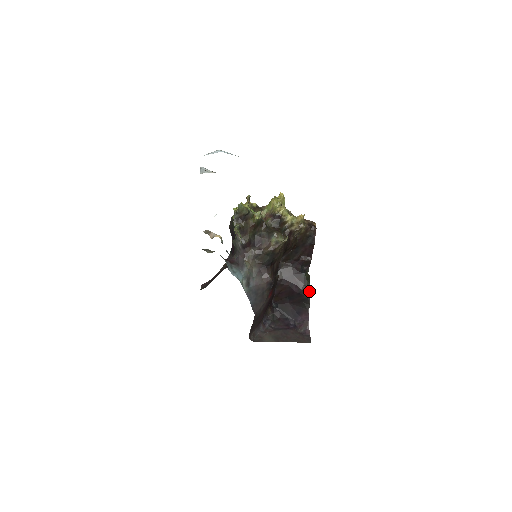
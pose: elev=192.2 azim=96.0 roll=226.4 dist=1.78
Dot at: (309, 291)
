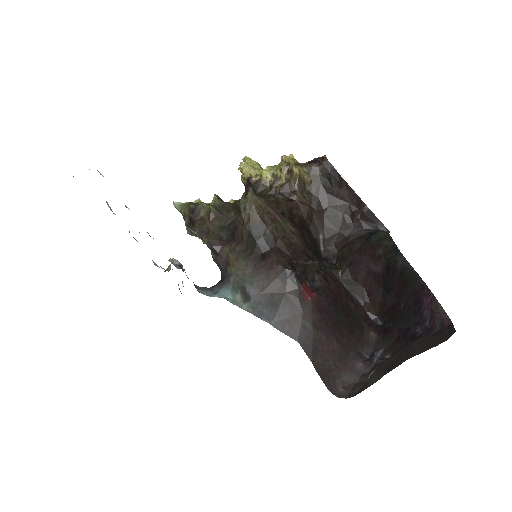
Dot at: (396, 252)
